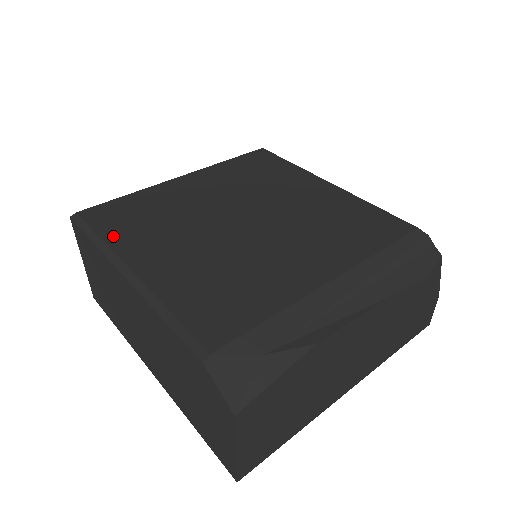
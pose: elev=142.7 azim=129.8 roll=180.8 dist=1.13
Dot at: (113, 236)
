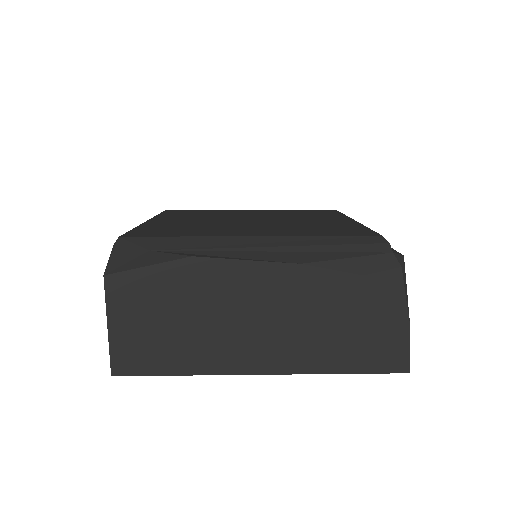
Dot at: (164, 215)
